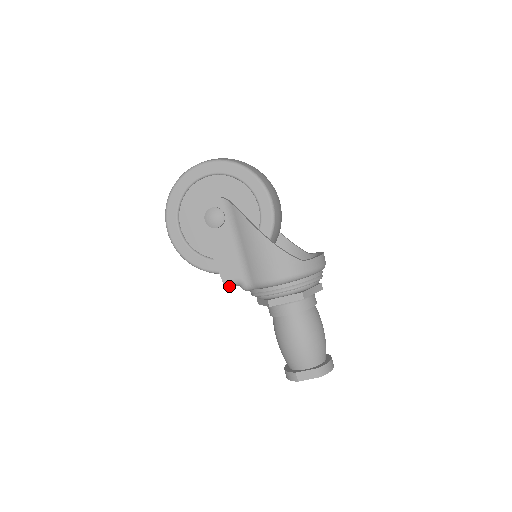
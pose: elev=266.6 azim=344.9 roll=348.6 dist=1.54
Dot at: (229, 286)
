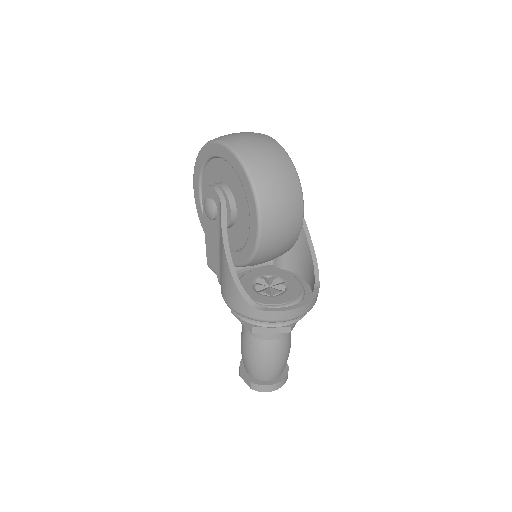
Dot at: occluded
